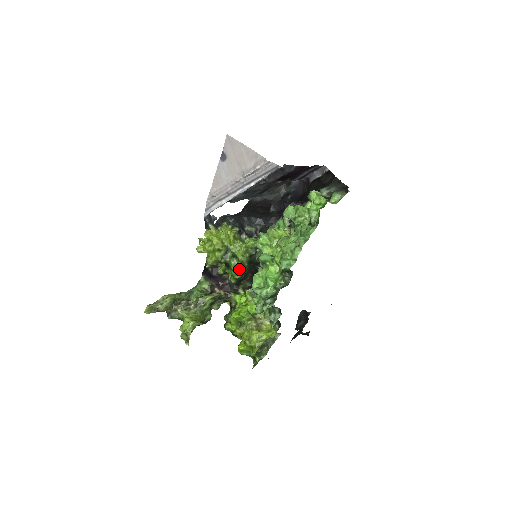
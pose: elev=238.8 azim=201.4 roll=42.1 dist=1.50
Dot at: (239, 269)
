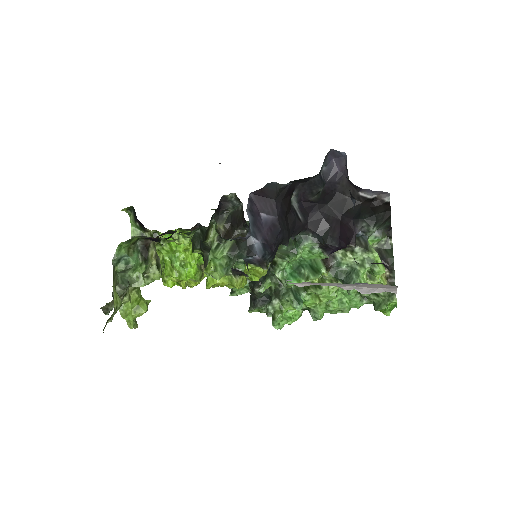
Dot at: occluded
